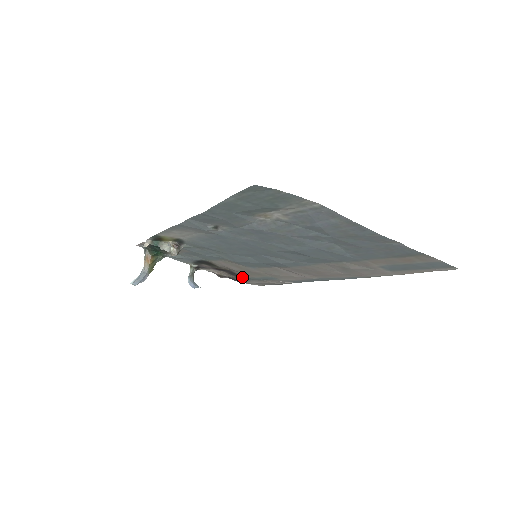
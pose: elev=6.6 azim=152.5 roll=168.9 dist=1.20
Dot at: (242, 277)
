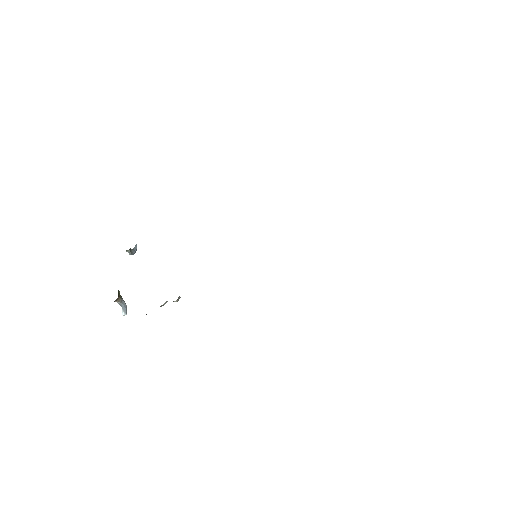
Dot at: occluded
